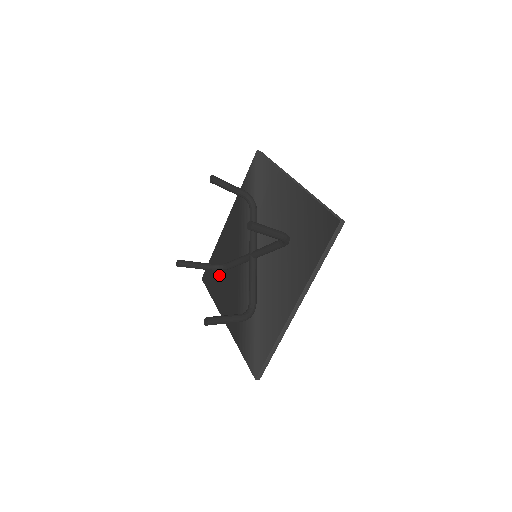
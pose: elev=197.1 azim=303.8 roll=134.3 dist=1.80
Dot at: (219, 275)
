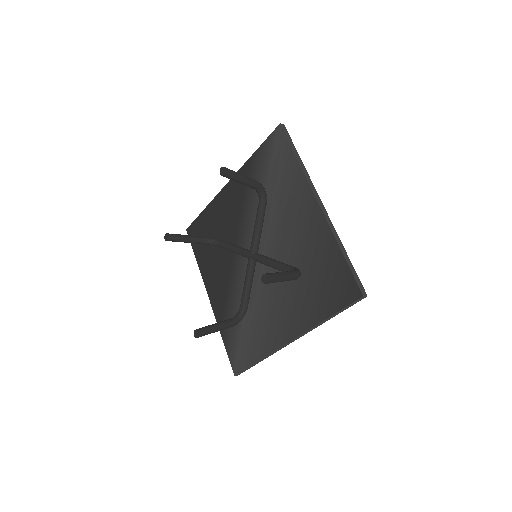
Dot at: occluded
